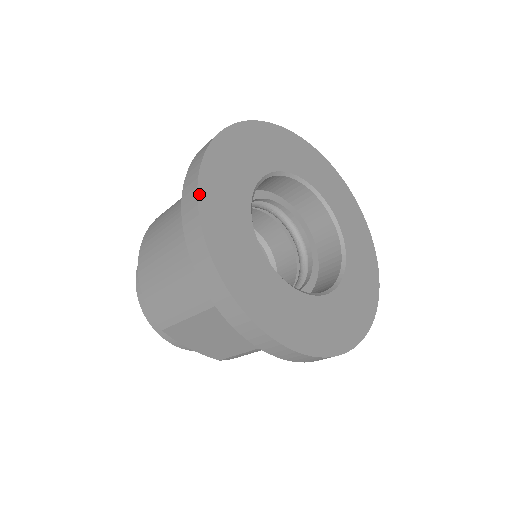
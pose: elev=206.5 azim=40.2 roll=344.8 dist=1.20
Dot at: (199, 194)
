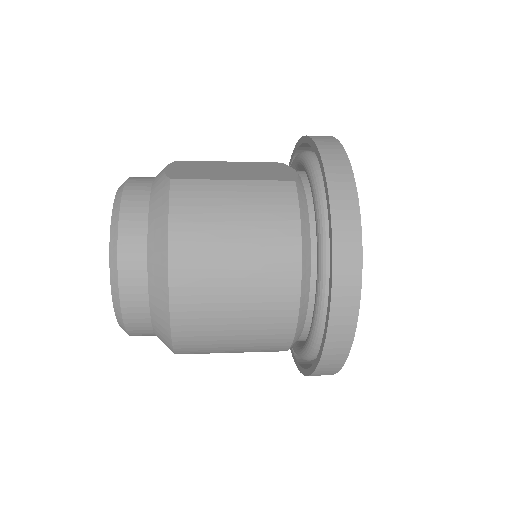
Dot at: (349, 351)
